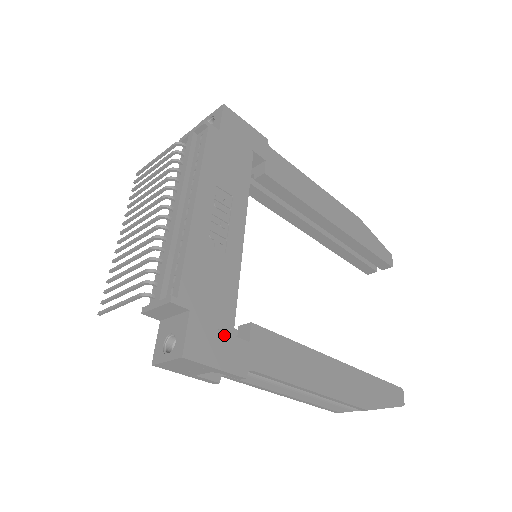
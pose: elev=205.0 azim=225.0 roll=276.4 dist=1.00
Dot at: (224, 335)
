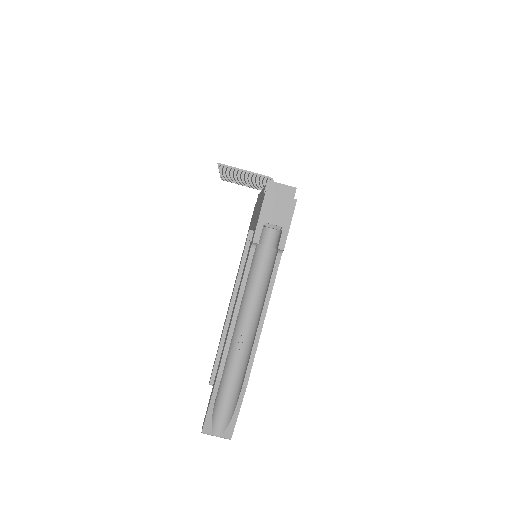
Dot at: occluded
